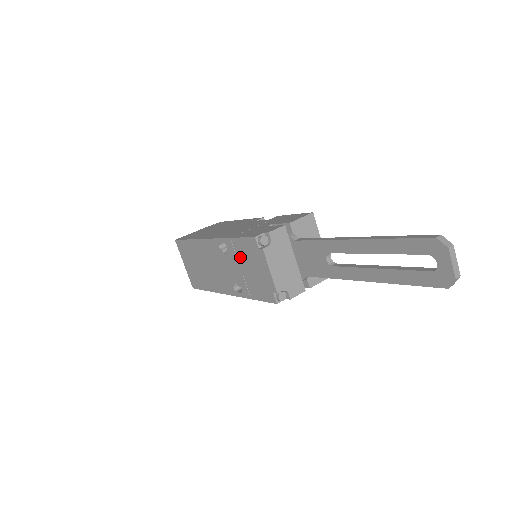
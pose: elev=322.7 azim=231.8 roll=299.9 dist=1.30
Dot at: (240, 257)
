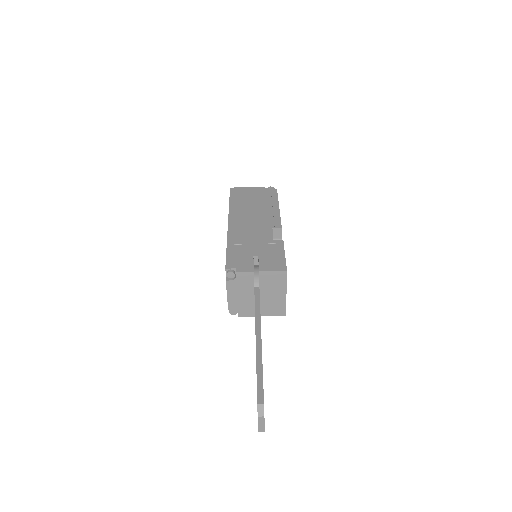
Dot at: occluded
